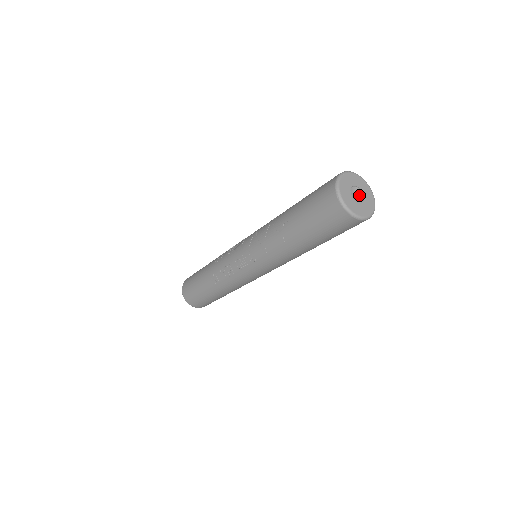
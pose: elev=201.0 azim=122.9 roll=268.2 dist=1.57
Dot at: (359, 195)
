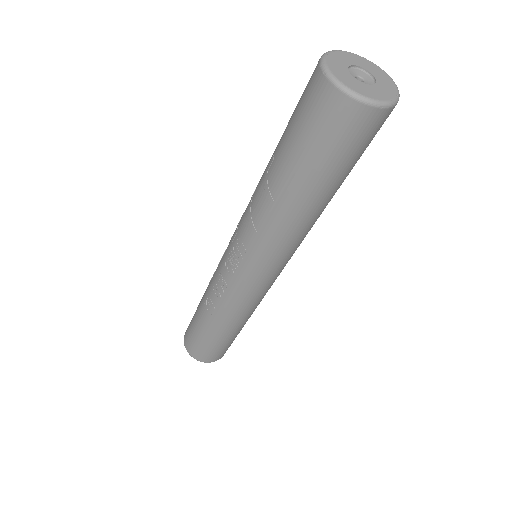
Dot at: (367, 79)
